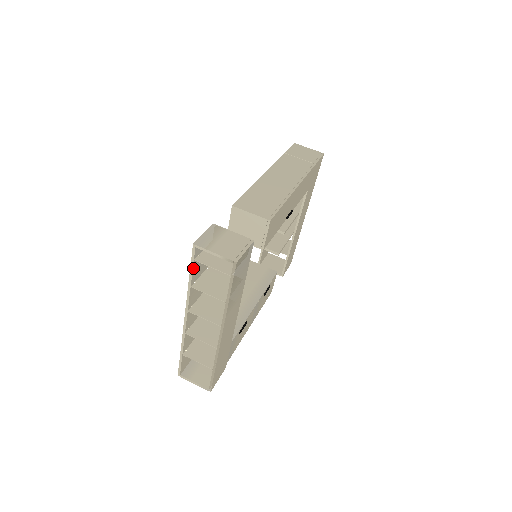
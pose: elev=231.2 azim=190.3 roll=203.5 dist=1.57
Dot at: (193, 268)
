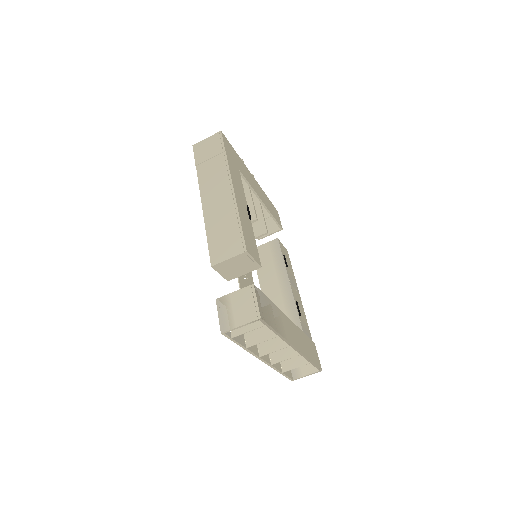
Dot at: (236, 341)
